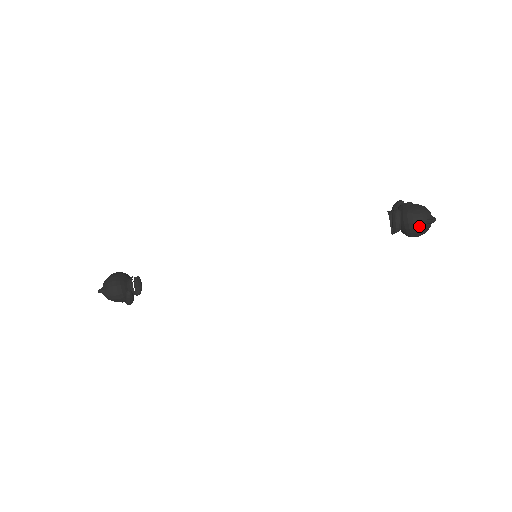
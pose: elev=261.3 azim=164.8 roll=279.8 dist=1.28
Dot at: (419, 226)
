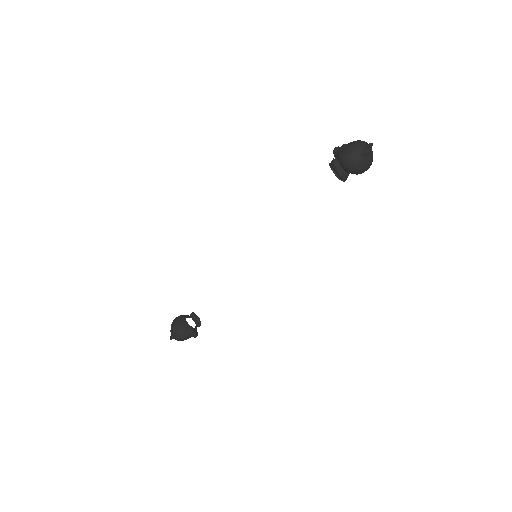
Dot at: (357, 164)
